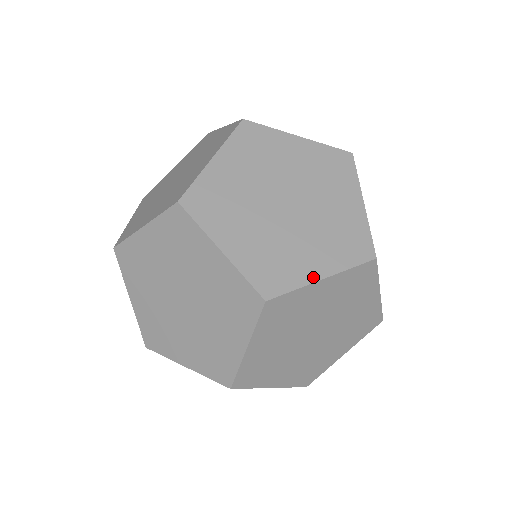
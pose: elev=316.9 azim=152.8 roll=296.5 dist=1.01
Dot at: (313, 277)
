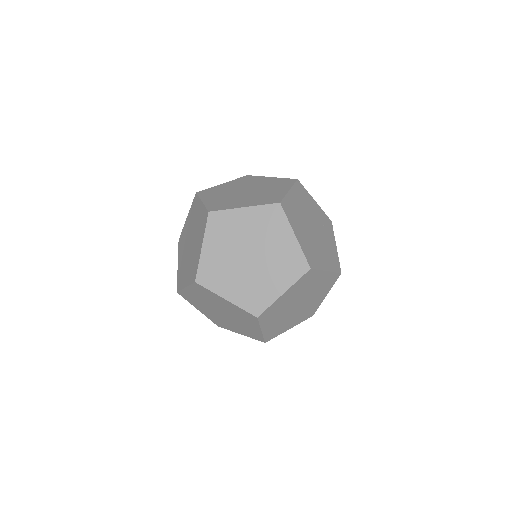
Dot at: (278, 295)
